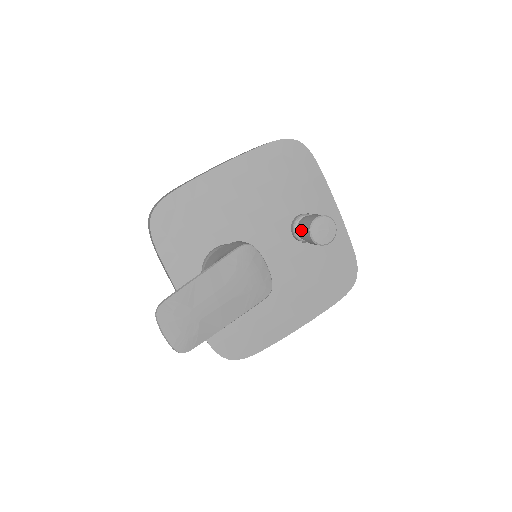
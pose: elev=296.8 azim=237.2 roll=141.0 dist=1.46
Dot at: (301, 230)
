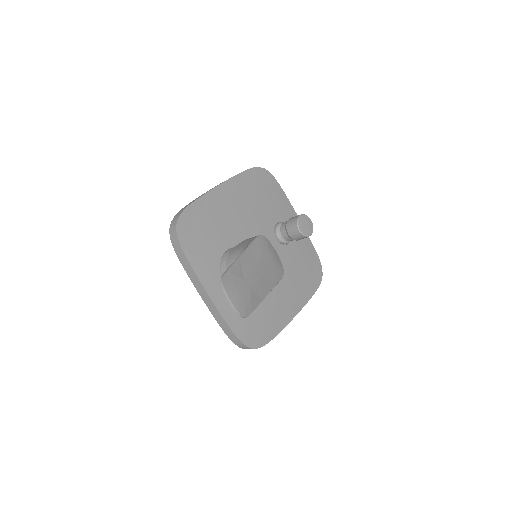
Dot at: (287, 229)
